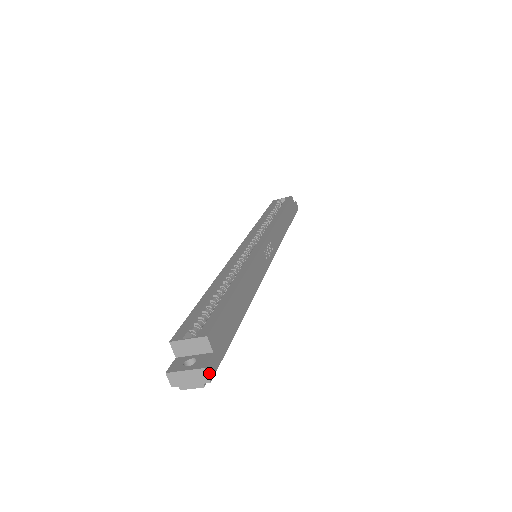
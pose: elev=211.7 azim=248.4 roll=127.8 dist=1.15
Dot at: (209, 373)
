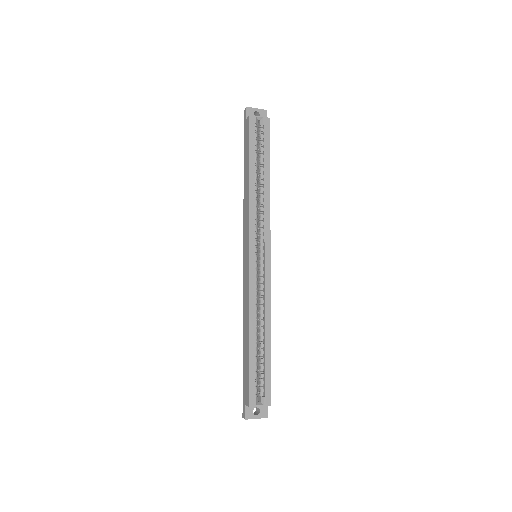
Dot at: (266, 415)
